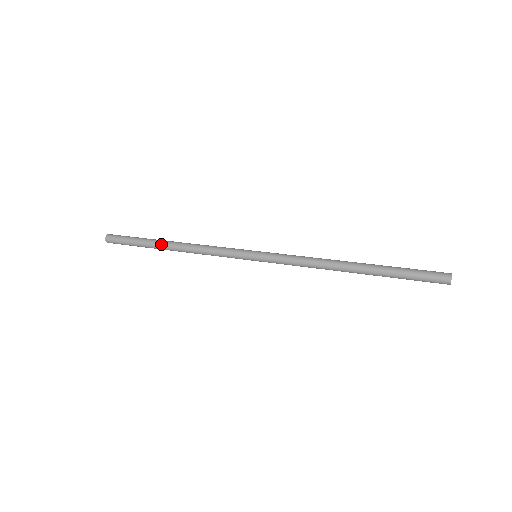
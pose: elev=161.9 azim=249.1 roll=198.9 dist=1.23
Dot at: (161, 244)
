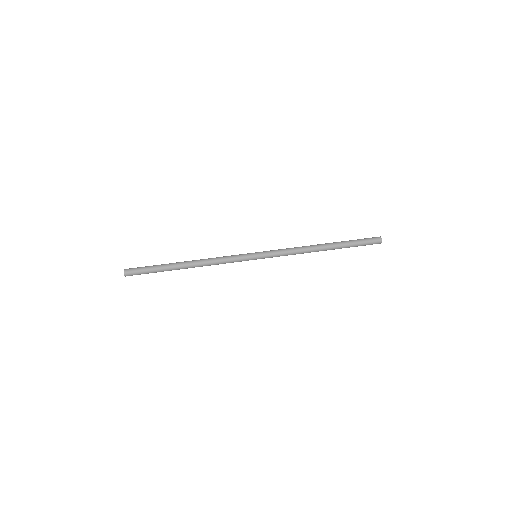
Dot at: (178, 264)
